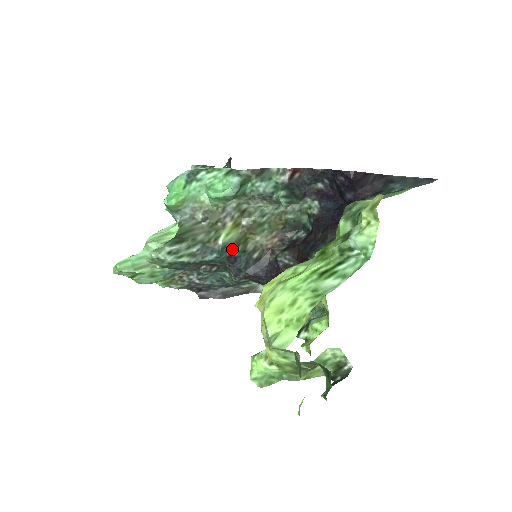
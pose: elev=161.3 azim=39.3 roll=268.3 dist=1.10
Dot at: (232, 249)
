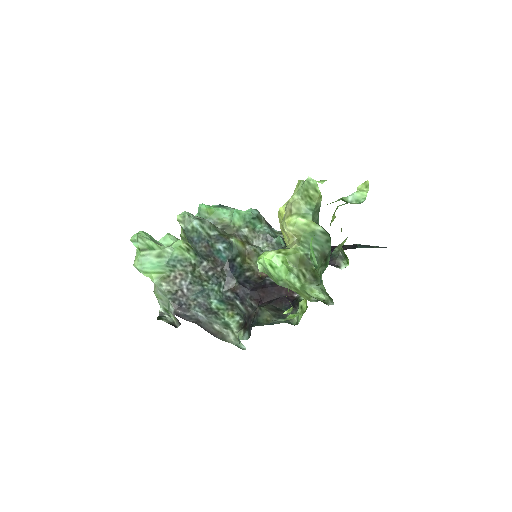
Dot at: (235, 255)
